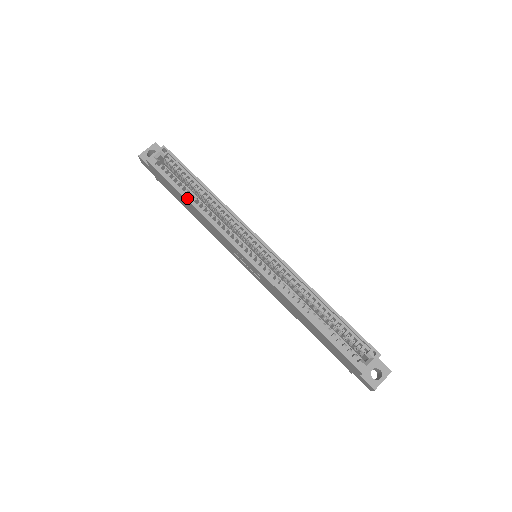
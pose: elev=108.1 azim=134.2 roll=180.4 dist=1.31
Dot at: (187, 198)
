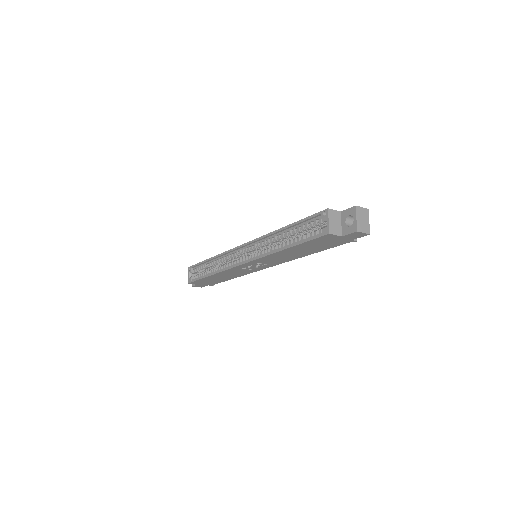
Dot at: (207, 276)
